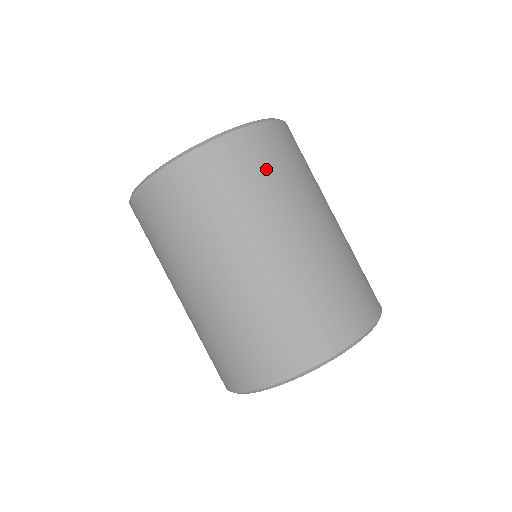
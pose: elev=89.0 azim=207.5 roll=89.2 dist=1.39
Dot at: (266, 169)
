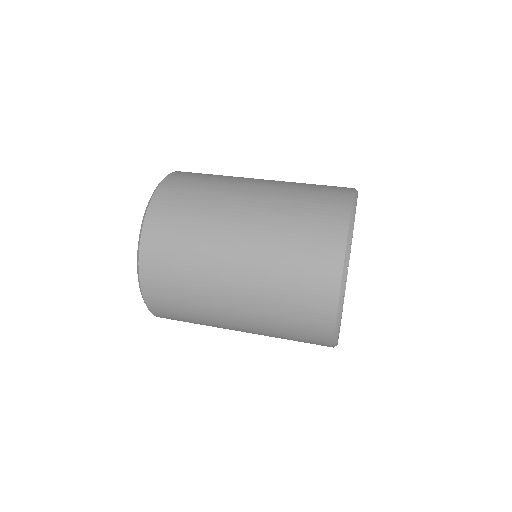
Dot at: (186, 206)
